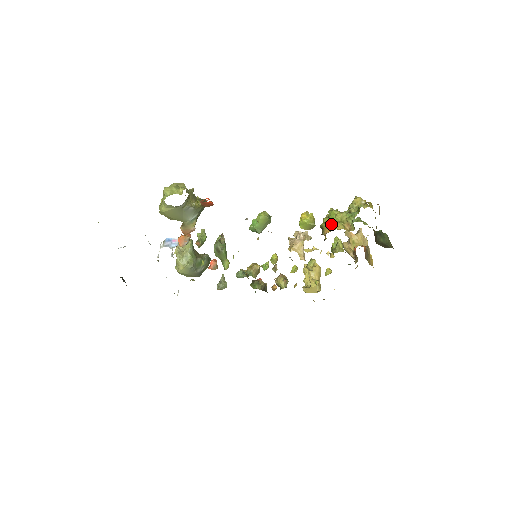
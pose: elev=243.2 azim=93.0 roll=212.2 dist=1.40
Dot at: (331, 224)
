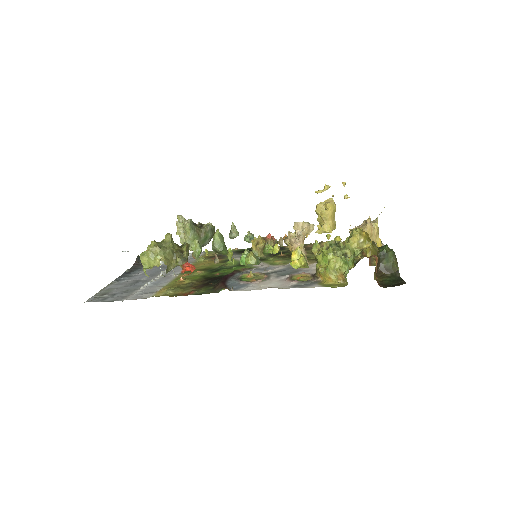
Dot at: (323, 274)
